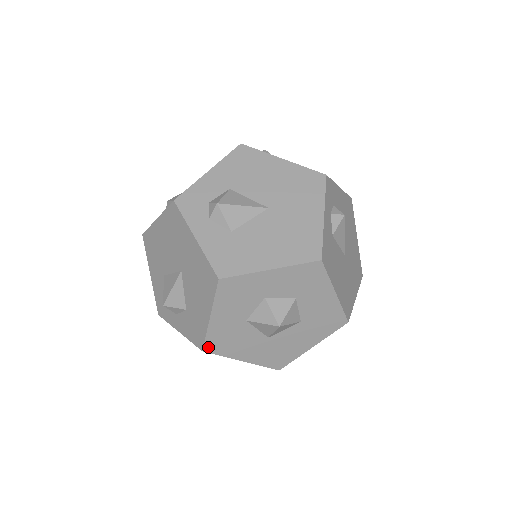
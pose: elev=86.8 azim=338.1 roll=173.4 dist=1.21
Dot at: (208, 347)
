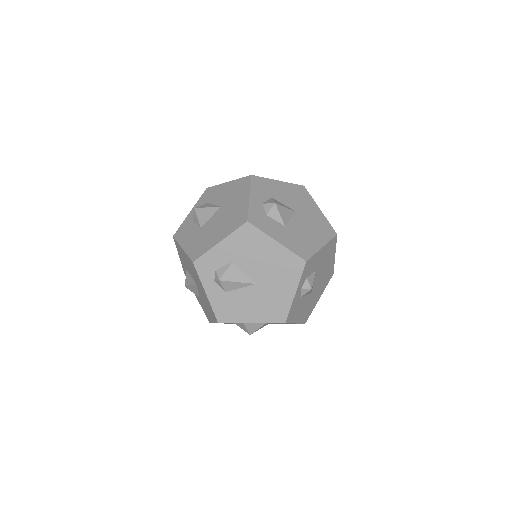
Dot at: occluded
